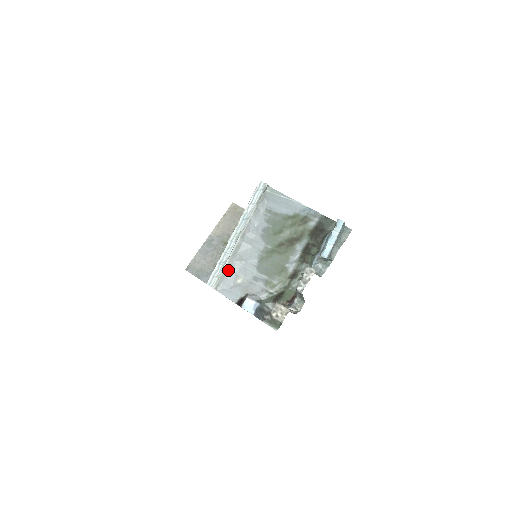
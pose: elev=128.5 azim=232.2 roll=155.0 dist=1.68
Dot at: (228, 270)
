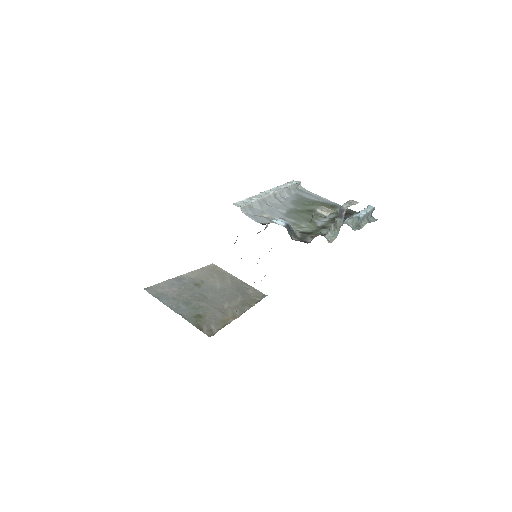
Dot at: (257, 204)
